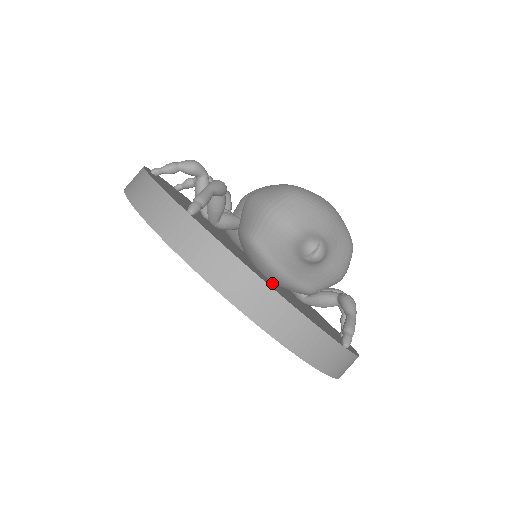
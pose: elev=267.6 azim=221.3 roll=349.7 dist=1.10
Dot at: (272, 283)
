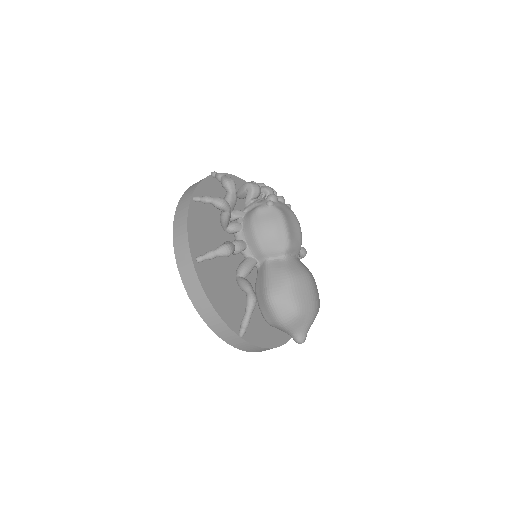
Dot at: occluded
